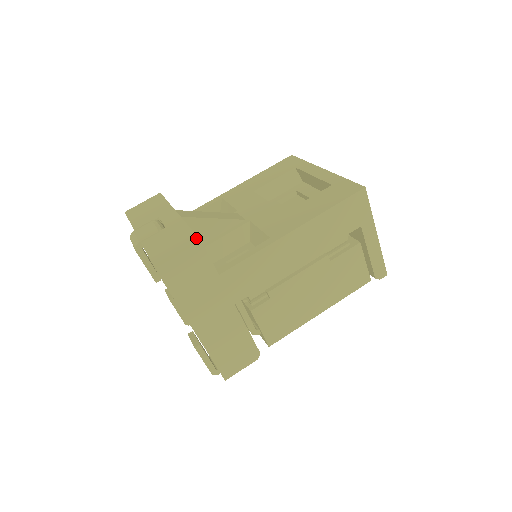
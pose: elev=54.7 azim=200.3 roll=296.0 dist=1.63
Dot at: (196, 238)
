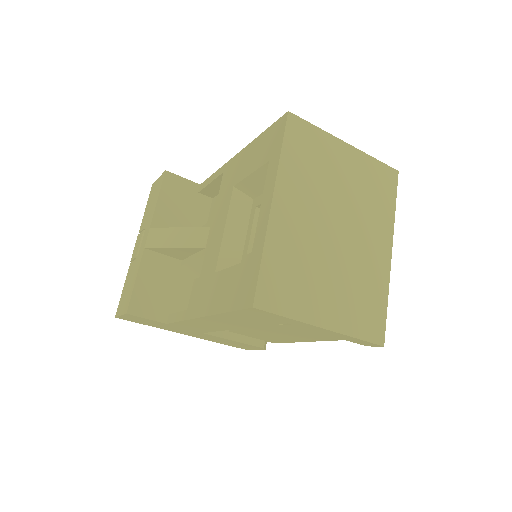
Dot at: (128, 305)
